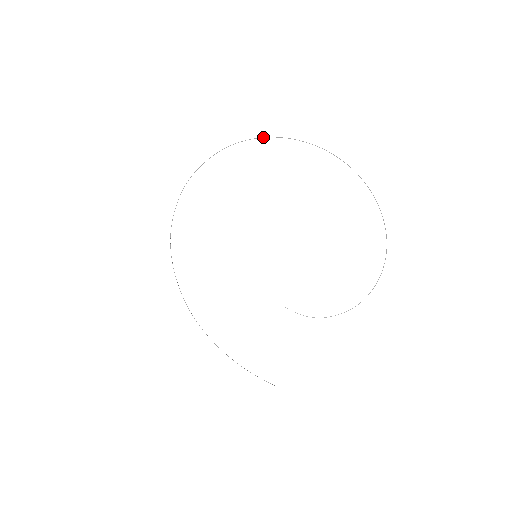
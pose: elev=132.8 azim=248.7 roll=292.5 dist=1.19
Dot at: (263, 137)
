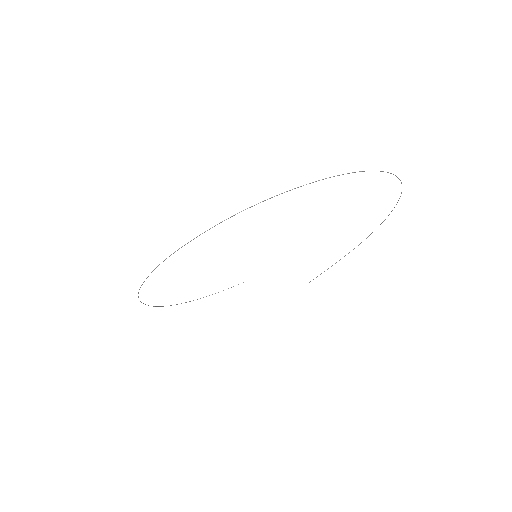
Dot at: occluded
